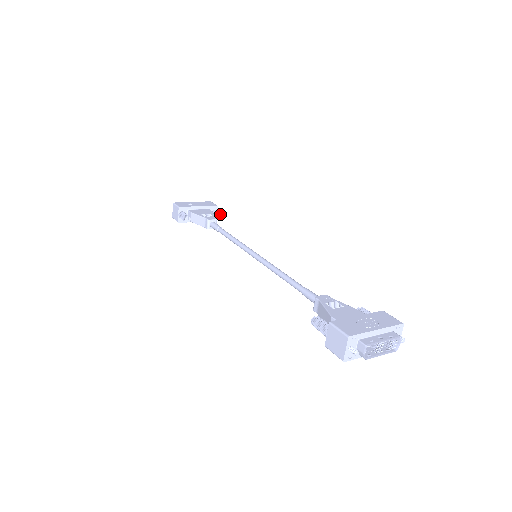
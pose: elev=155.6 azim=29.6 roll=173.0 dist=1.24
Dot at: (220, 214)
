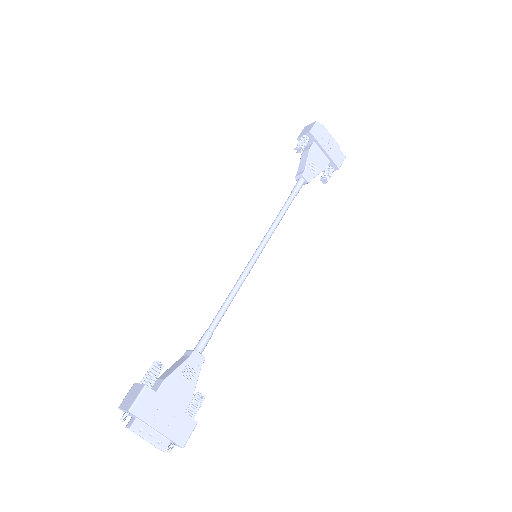
Dot at: (327, 178)
